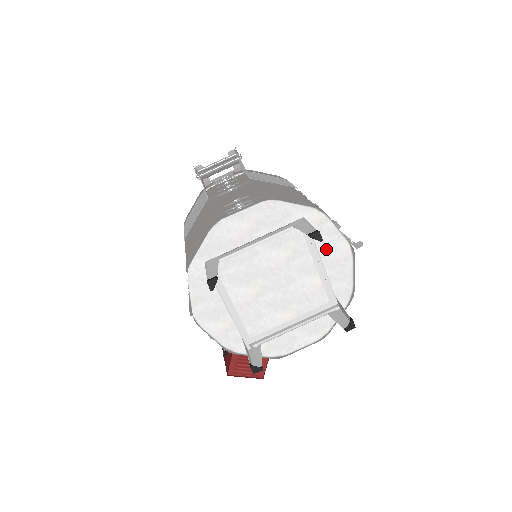
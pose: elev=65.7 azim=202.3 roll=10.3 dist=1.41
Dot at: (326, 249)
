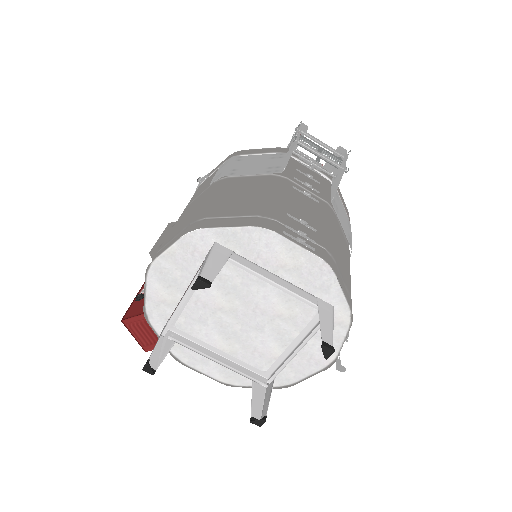
Dot at: (315, 342)
